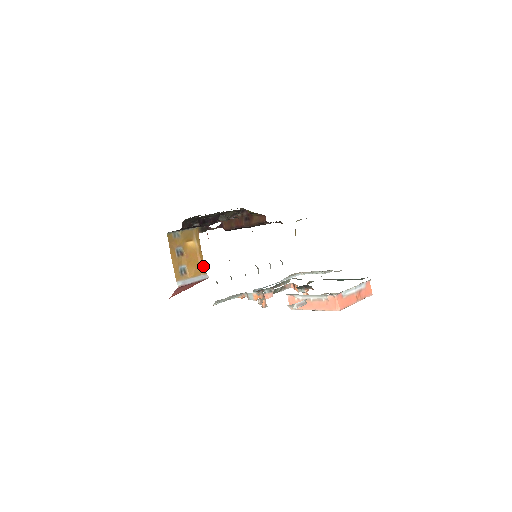
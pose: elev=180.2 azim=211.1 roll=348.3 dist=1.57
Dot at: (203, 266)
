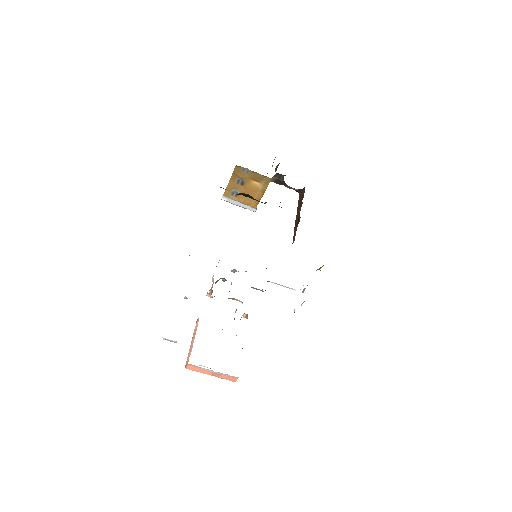
Dot at: (256, 202)
